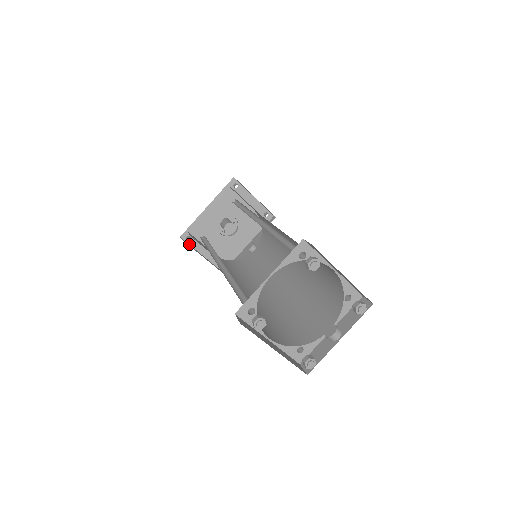
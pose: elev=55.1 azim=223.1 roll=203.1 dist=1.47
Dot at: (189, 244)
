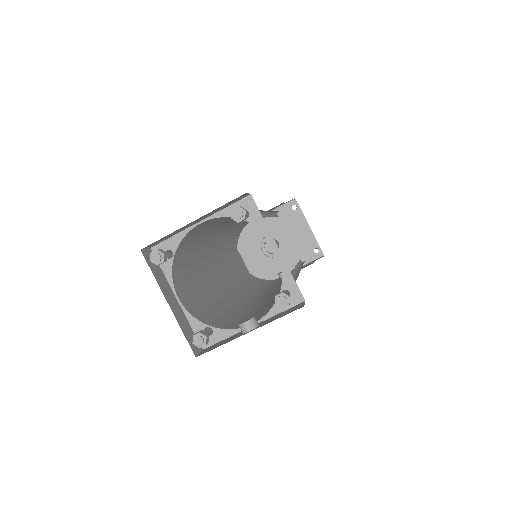
Dot at: occluded
